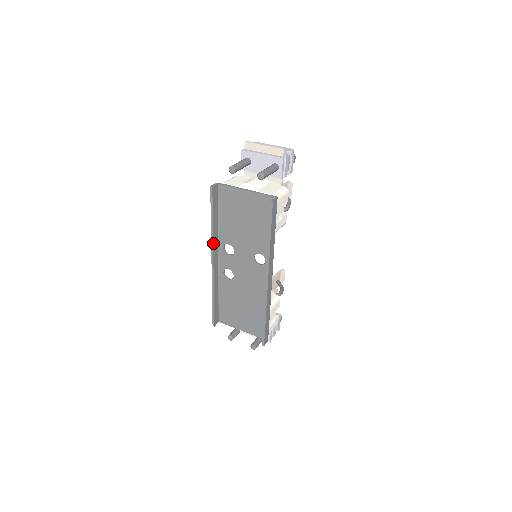
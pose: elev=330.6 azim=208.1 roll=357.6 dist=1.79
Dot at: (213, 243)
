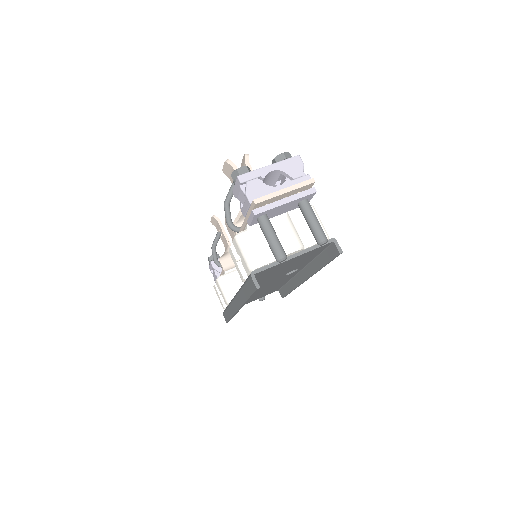
Dot at: occluded
